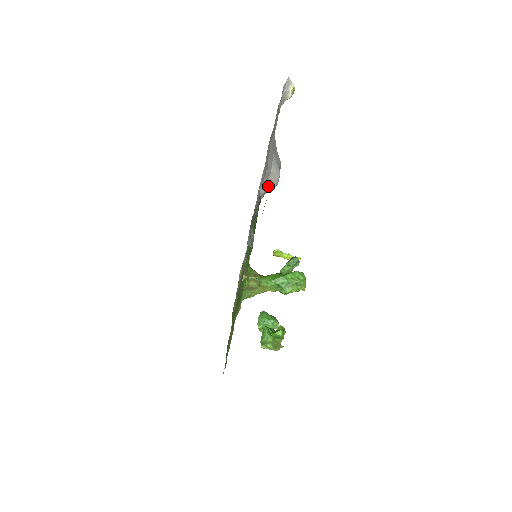
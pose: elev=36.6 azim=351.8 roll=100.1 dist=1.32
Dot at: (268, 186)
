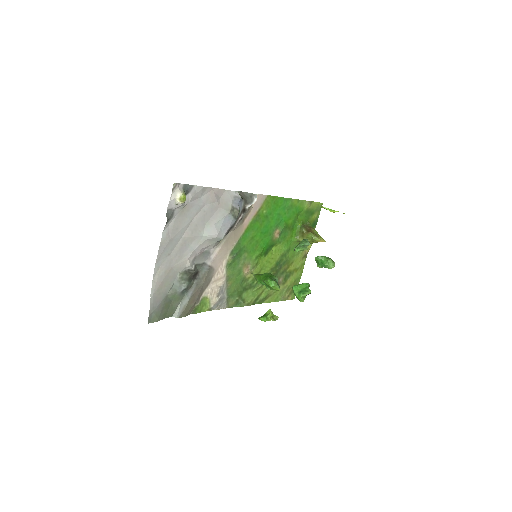
Dot at: (213, 243)
